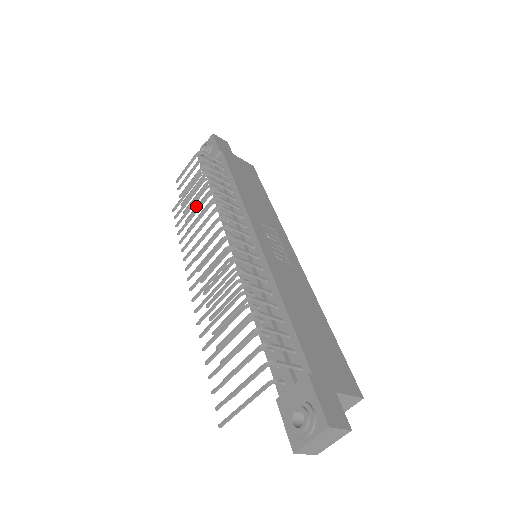
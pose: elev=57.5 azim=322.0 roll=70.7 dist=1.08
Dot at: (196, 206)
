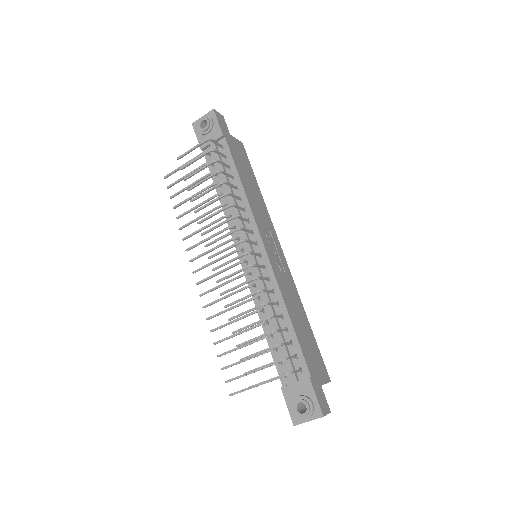
Dot at: (208, 203)
